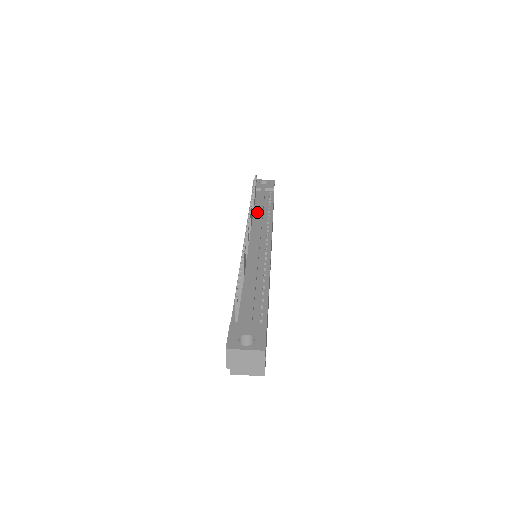
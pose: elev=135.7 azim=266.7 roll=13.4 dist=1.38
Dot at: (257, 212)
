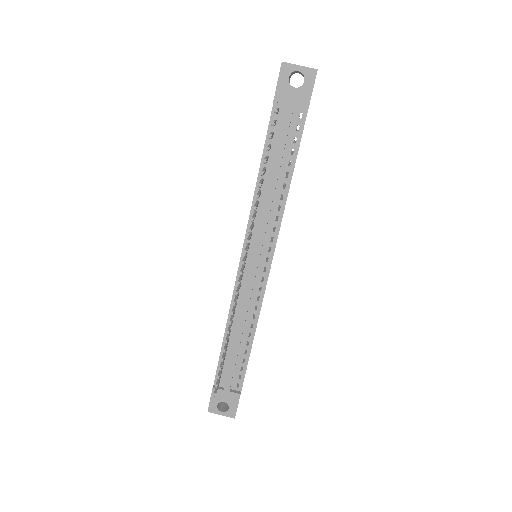
Dot at: (268, 185)
